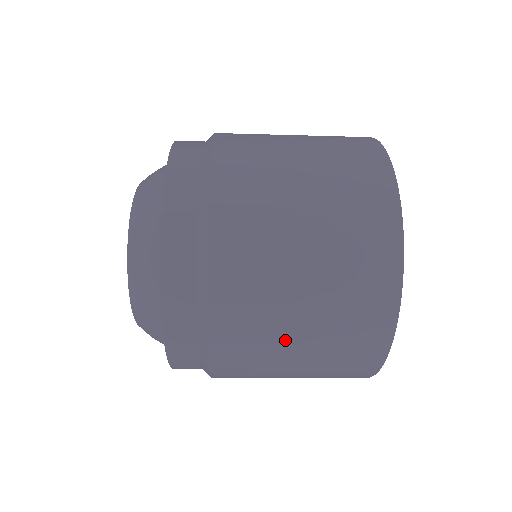
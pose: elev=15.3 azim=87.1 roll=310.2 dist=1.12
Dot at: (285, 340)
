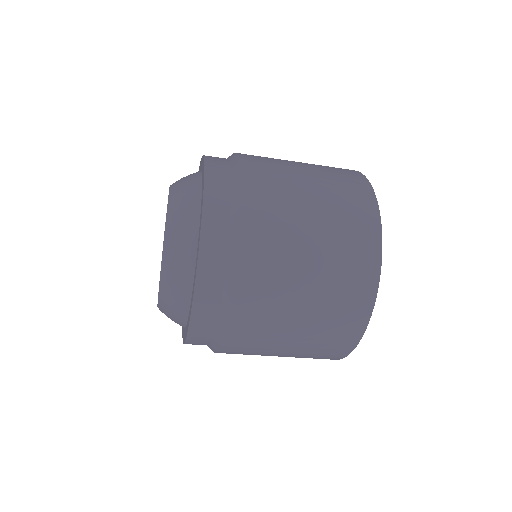
Dot at: (299, 258)
